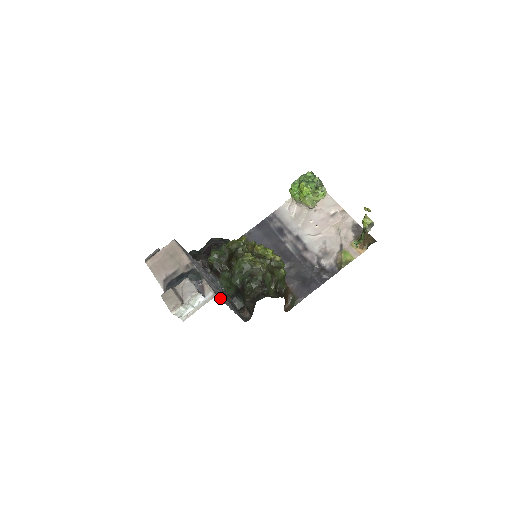
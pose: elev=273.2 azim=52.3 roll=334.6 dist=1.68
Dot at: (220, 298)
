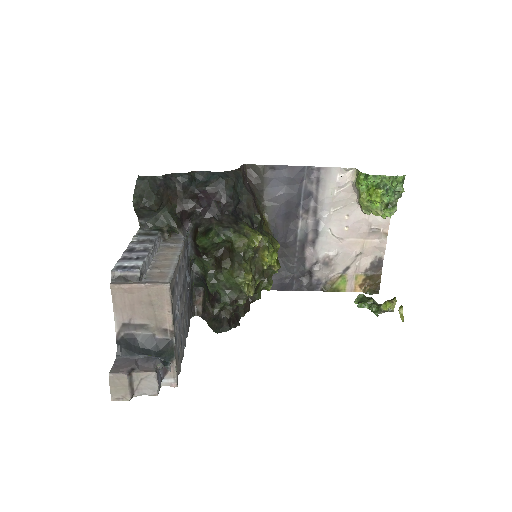
Dot at: (180, 366)
